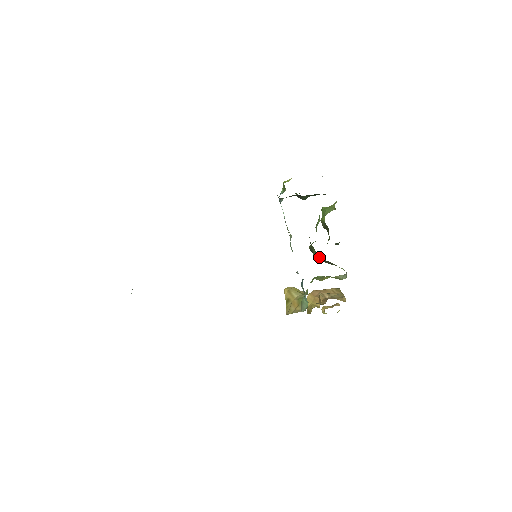
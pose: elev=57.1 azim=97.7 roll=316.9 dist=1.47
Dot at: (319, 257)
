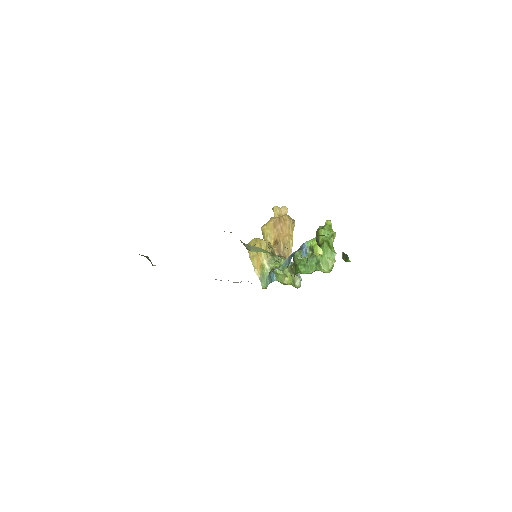
Dot at: occluded
